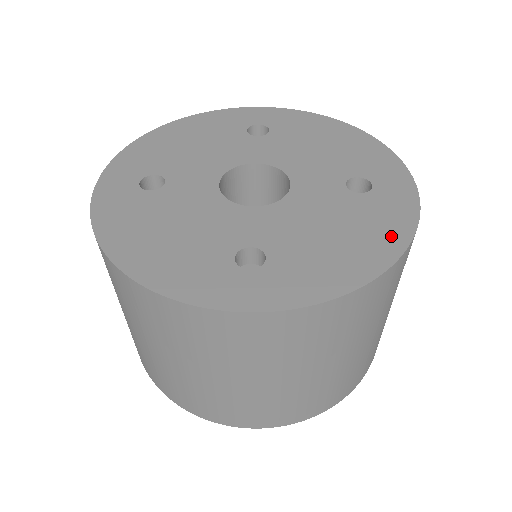
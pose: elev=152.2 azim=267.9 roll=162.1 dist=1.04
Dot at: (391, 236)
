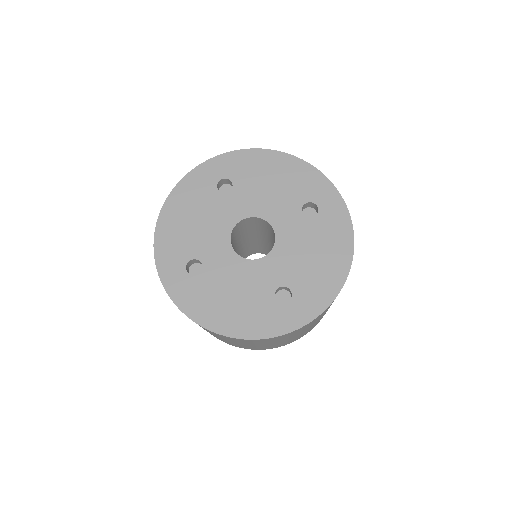
Dot at: (343, 243)
